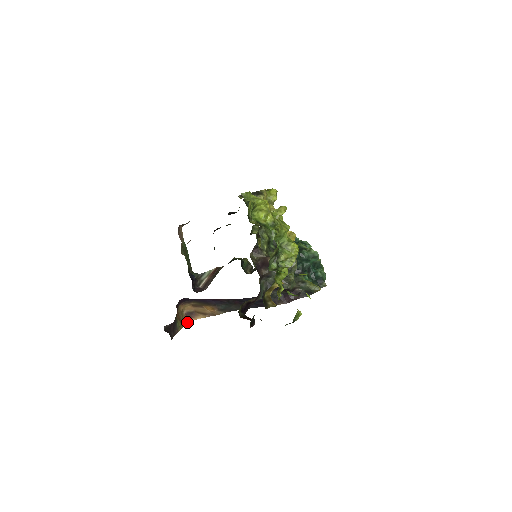
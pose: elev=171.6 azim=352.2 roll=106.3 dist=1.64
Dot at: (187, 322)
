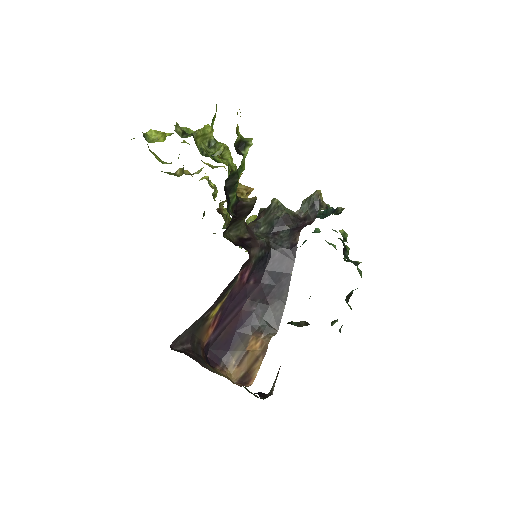
Dot at: occluded
